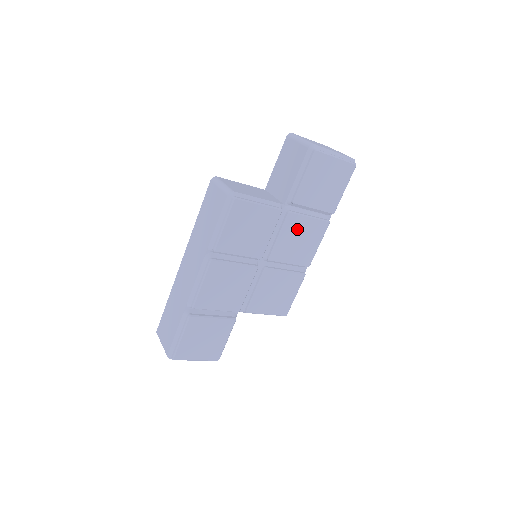
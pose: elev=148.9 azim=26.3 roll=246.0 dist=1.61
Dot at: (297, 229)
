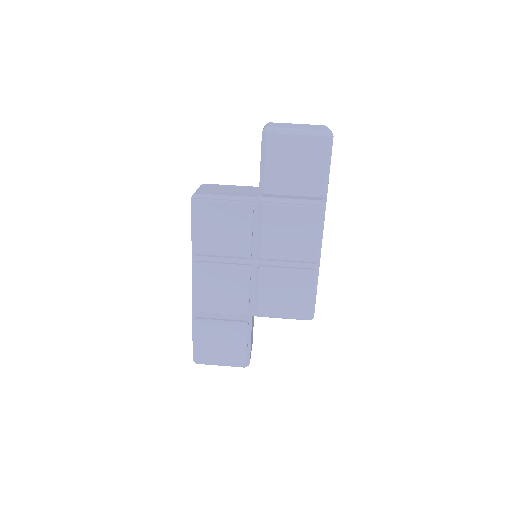
Dot at: (280, 221)
